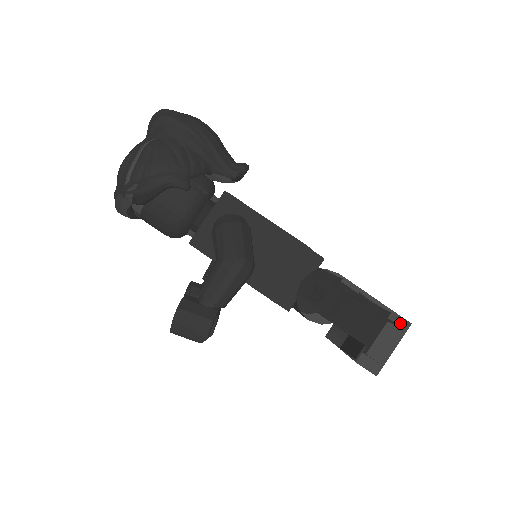
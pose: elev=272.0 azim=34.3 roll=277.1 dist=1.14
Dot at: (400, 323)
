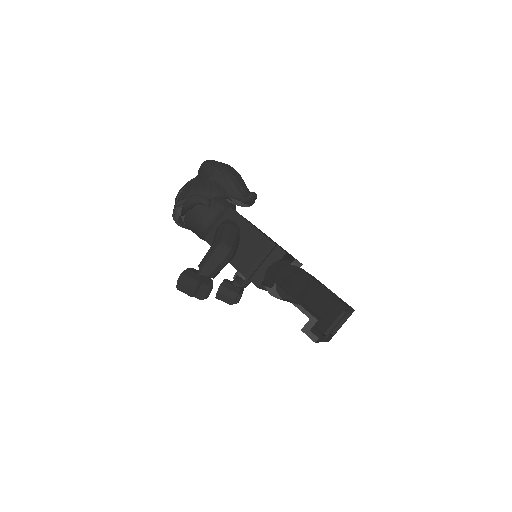
Dot at: (337, 304)
